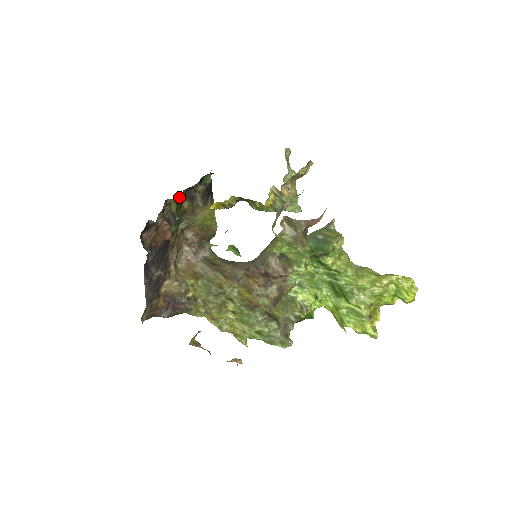
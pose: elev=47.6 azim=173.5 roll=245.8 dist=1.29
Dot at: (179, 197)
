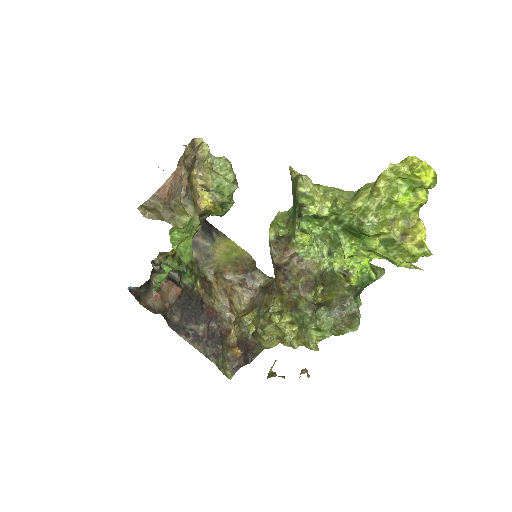
Dot at: (163, 252)
